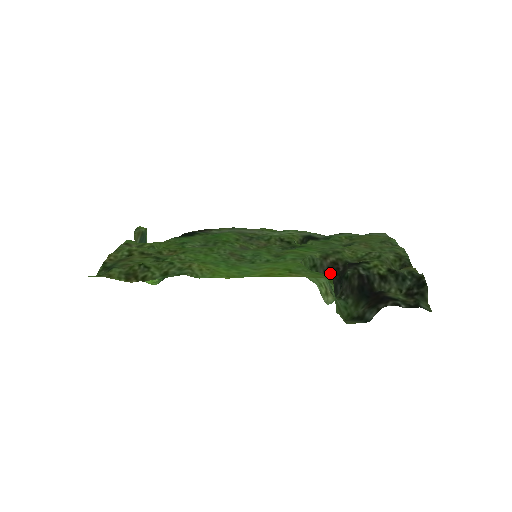
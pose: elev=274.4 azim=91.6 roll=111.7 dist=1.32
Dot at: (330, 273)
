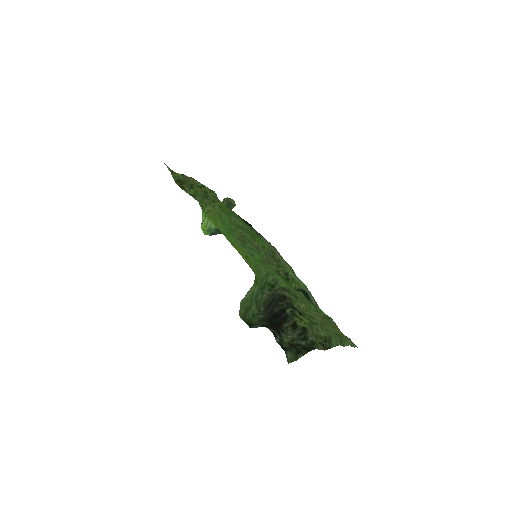
Dot at: (275, 298)
